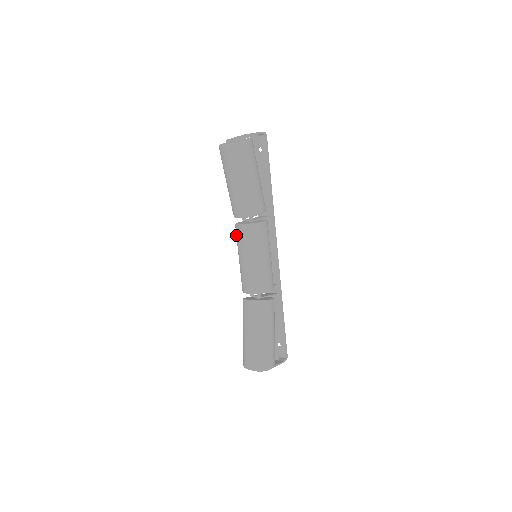
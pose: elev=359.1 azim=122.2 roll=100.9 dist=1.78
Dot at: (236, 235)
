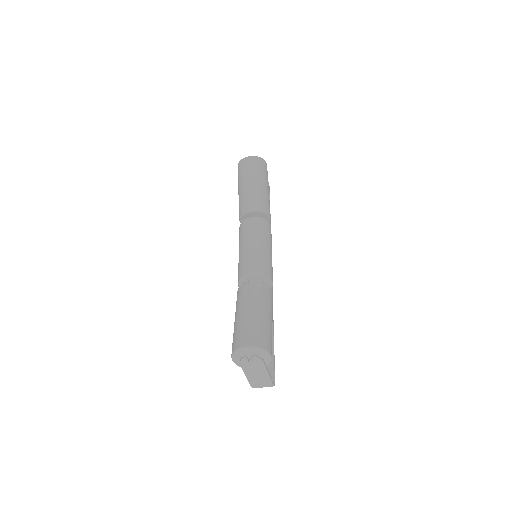
Dot at: (240, 231)
